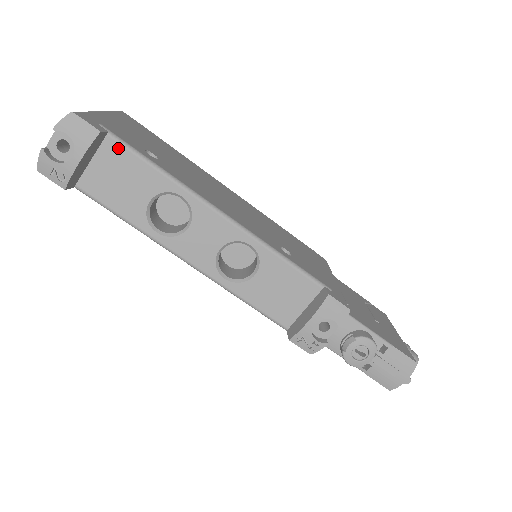
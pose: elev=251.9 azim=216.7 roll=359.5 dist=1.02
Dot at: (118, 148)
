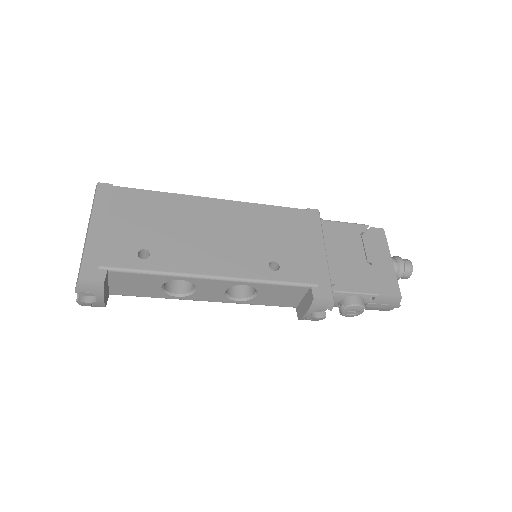
Dot at: (120, 274)
